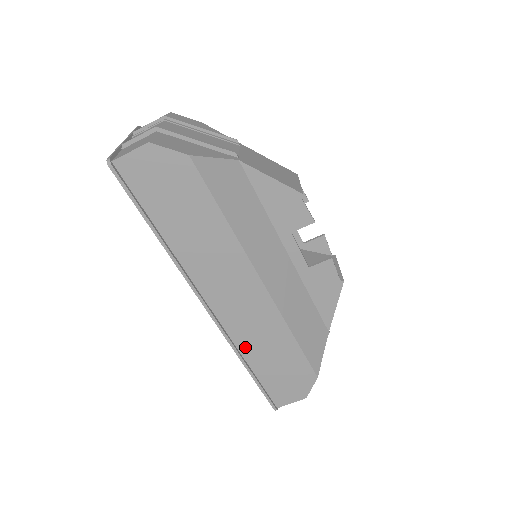
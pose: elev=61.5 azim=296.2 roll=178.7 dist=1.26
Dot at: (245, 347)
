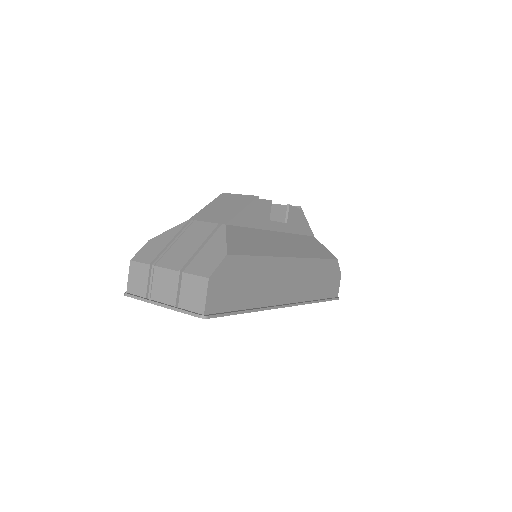
Dot at: (310, 295)
